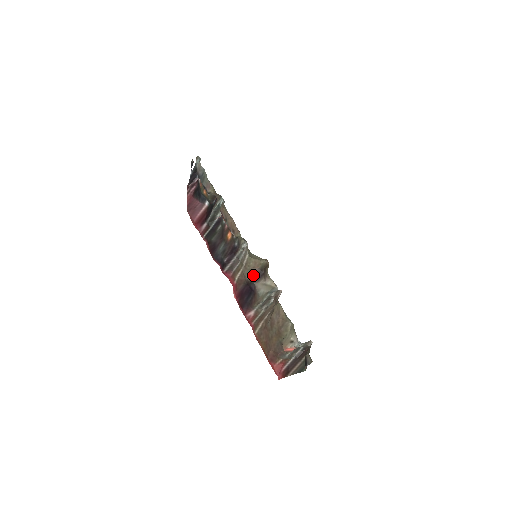
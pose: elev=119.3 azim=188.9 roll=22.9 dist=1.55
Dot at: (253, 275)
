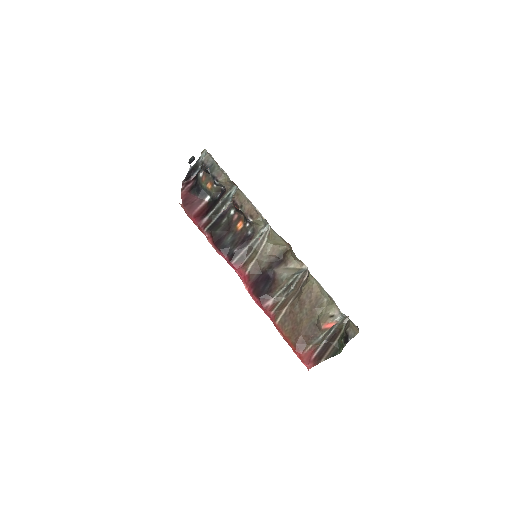
Dot at: (271, 262)
